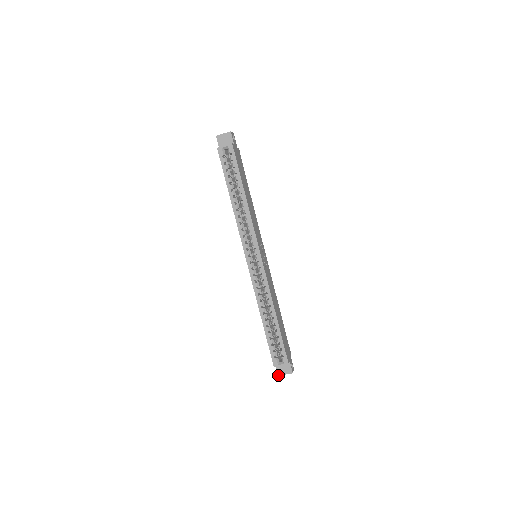
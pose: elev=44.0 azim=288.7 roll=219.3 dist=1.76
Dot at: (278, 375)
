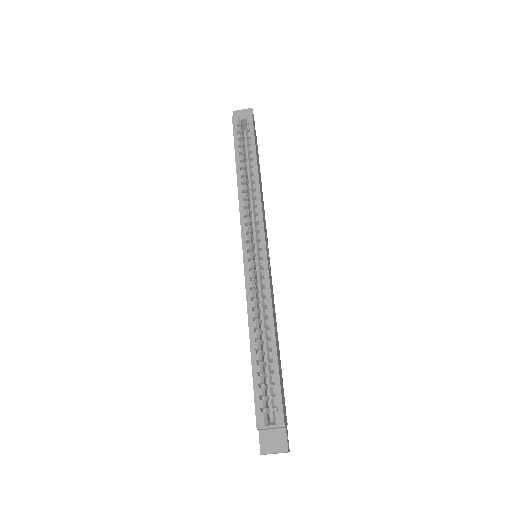
Dot at: (261, 453)
